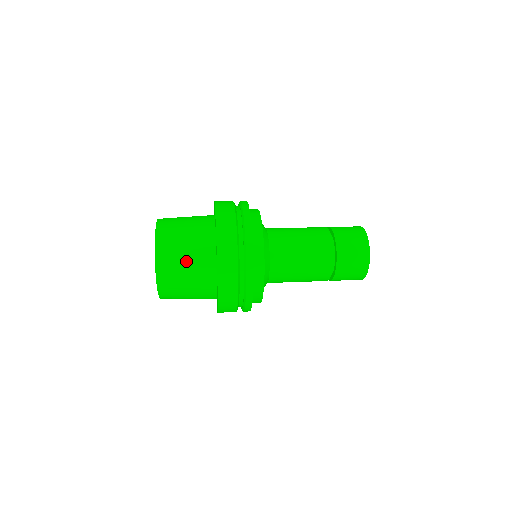
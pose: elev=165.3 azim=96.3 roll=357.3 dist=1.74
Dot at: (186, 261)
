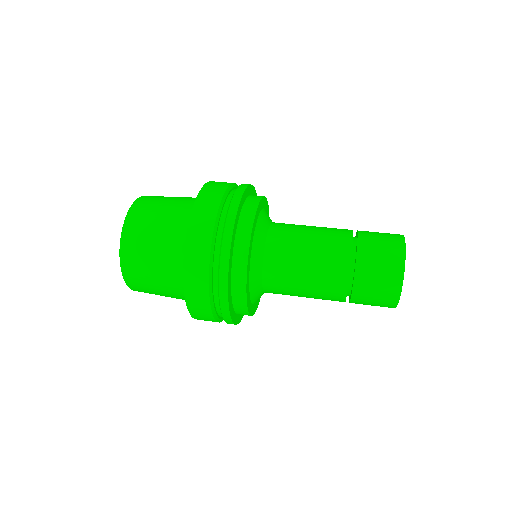
Dot at: (154, 251)
